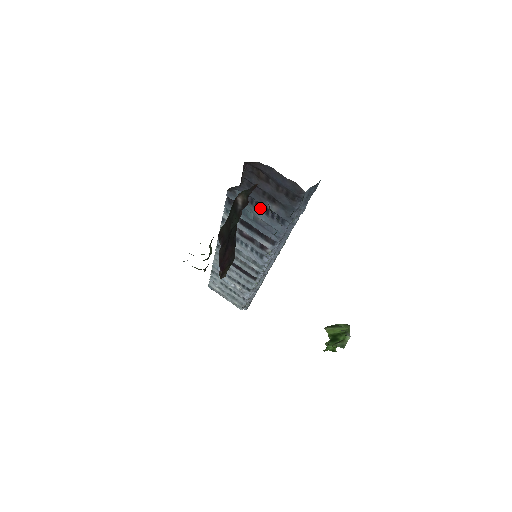
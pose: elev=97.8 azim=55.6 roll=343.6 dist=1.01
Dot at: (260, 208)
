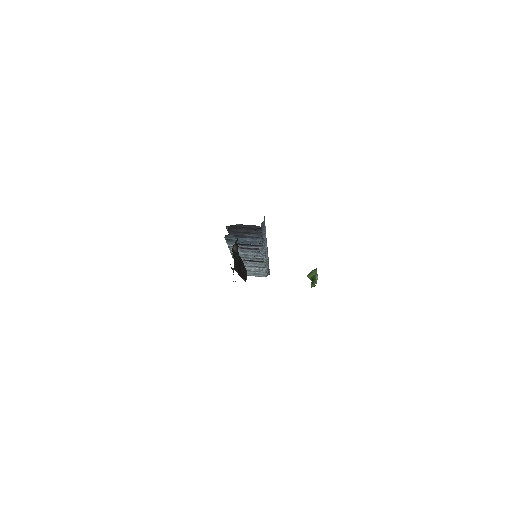
Dot at: (244, 237)
